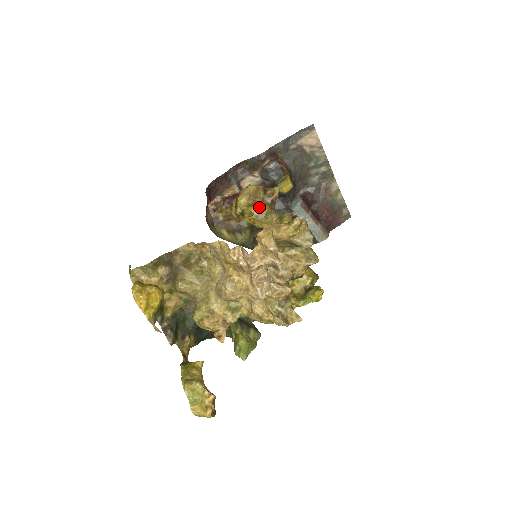
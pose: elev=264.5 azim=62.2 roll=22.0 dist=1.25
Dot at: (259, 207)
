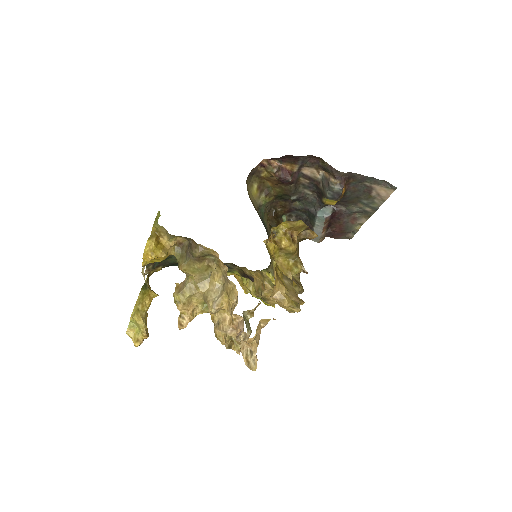
Dot at: (290, 245)
